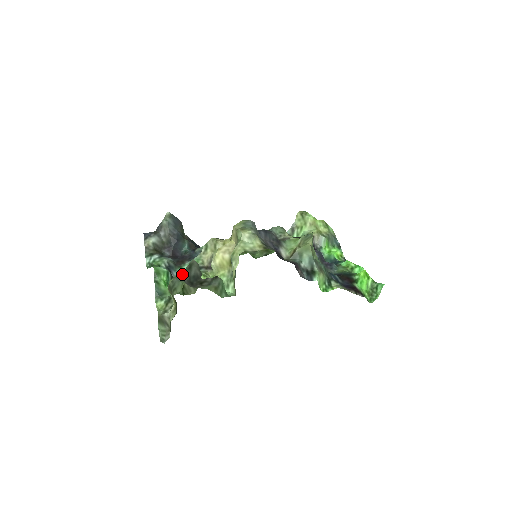
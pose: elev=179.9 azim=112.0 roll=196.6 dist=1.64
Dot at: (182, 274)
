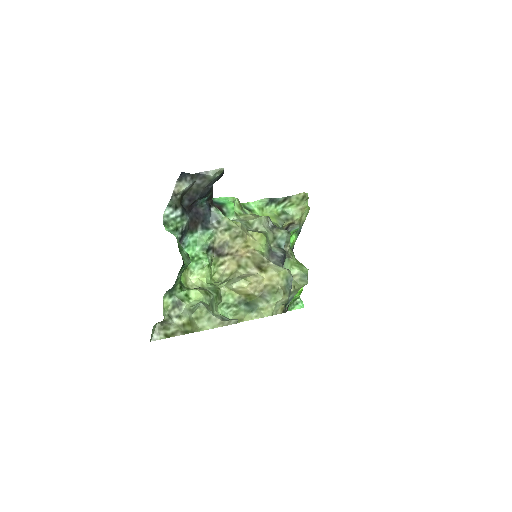
Dot at: (216, 318)
